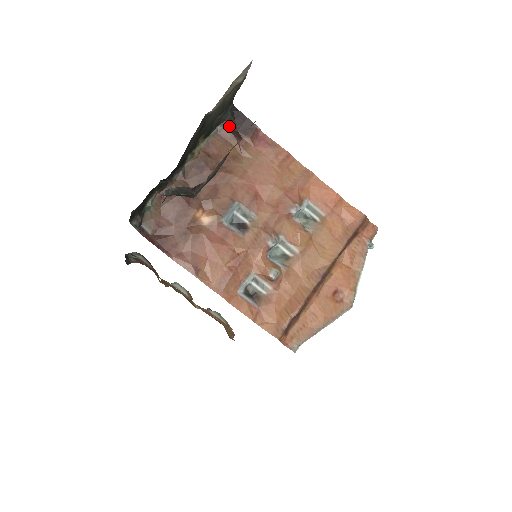
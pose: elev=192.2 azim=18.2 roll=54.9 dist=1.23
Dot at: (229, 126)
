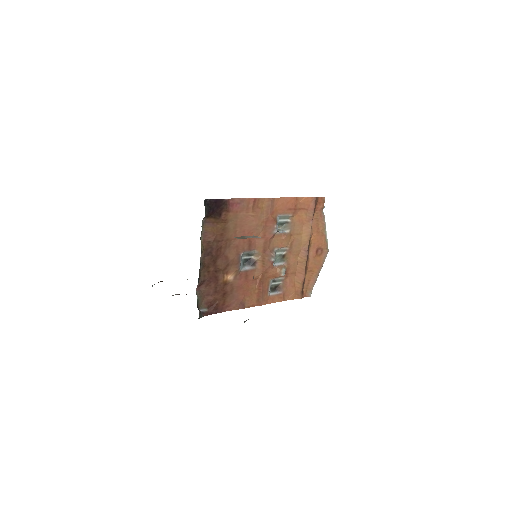
Dot at: (210, 214)
